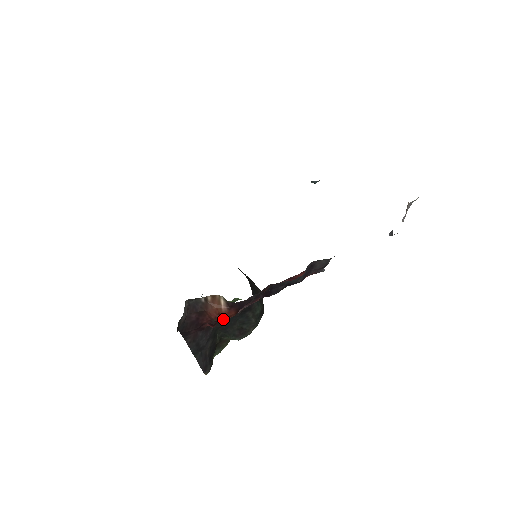
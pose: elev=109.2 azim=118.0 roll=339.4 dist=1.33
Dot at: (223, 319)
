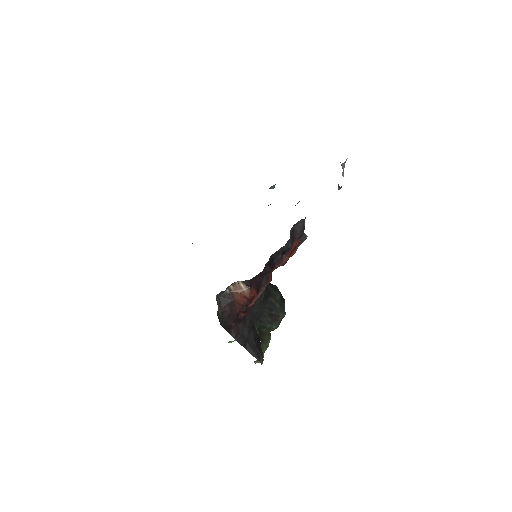
Dot at: (250, 300)
